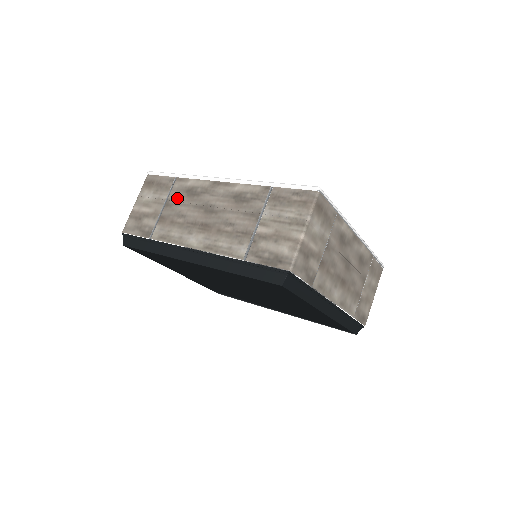
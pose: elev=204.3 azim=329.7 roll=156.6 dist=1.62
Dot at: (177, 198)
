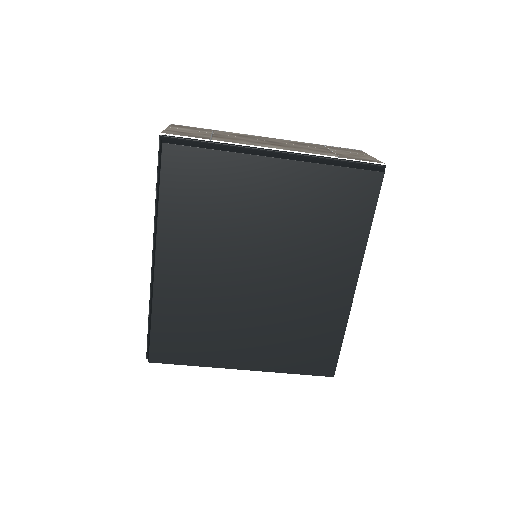
Dot at: occluded
